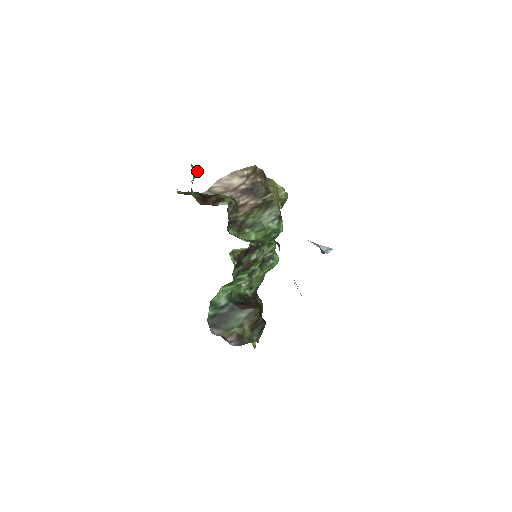
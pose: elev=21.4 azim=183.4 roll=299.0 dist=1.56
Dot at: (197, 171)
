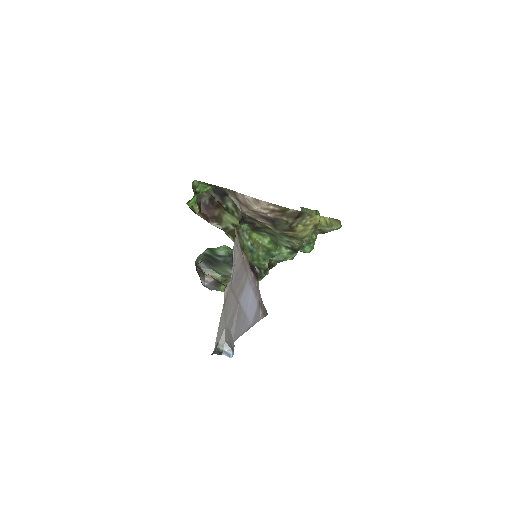
Dot at: (205, 189)
